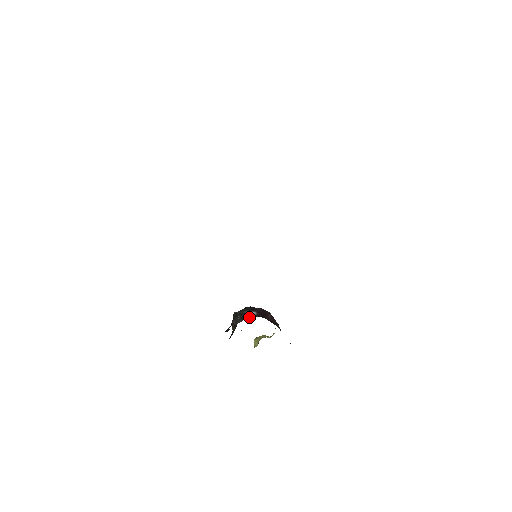
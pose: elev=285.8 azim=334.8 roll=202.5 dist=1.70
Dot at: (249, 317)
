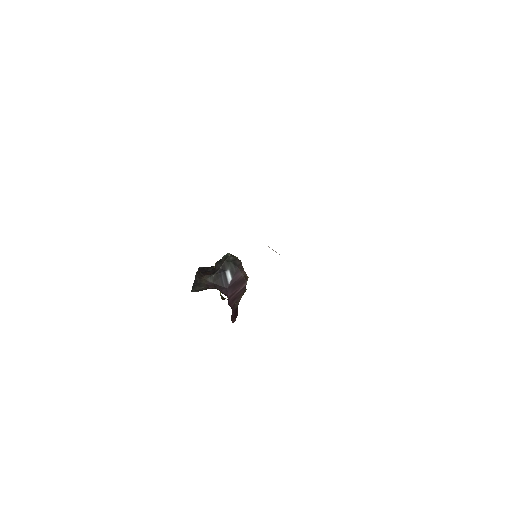
Dot at: (220, 282)
